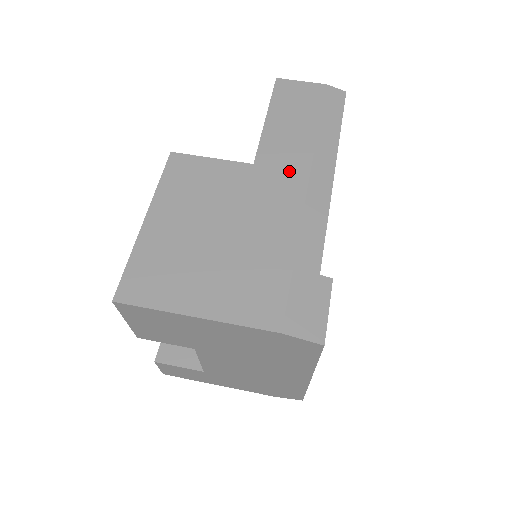
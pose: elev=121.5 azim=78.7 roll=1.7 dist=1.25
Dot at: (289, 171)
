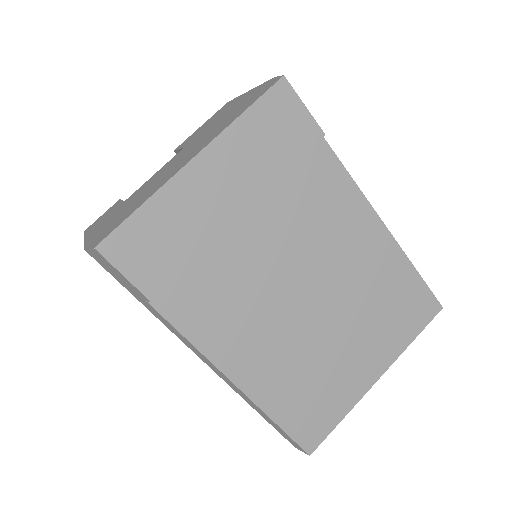
Dot at: occluded
